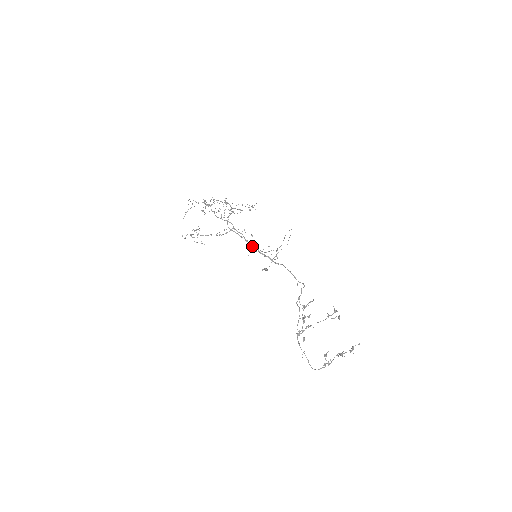
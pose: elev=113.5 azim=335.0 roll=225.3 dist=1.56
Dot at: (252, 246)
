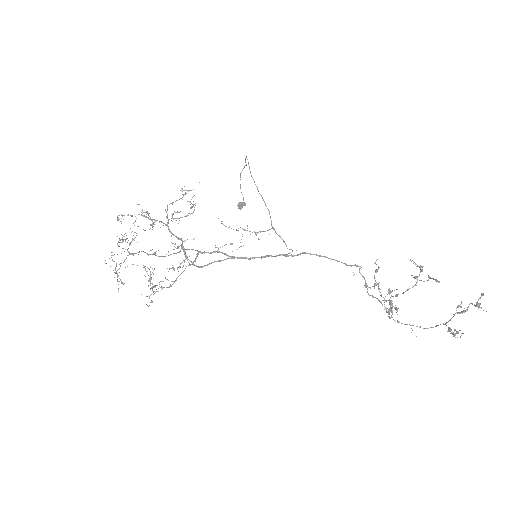
Dot at: occluded
